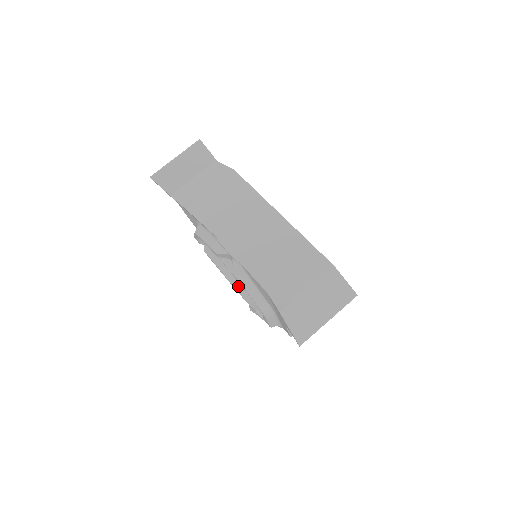
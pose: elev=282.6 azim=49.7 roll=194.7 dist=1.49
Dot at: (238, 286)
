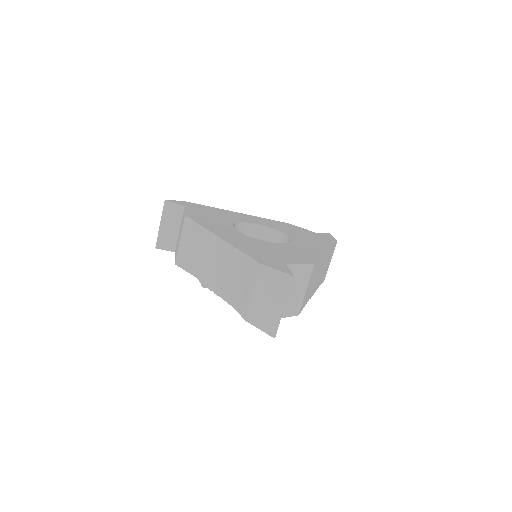
Dot at: occluded
